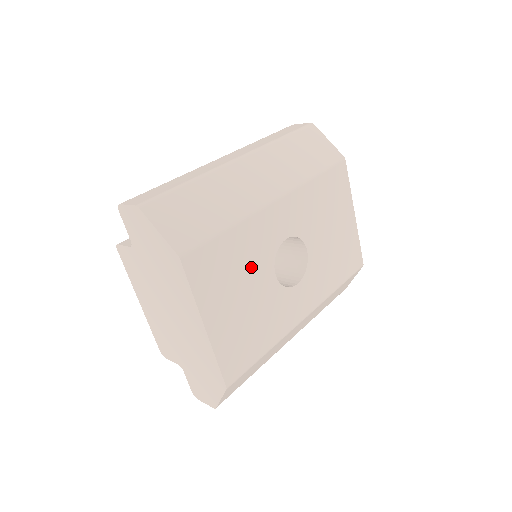
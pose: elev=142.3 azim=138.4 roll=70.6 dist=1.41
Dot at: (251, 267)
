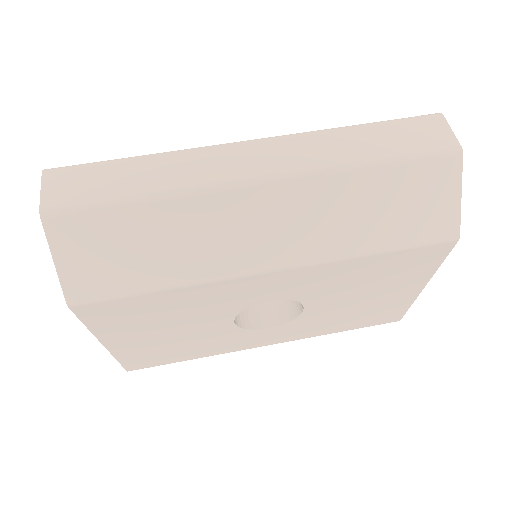
Dot at: (194, 316)
